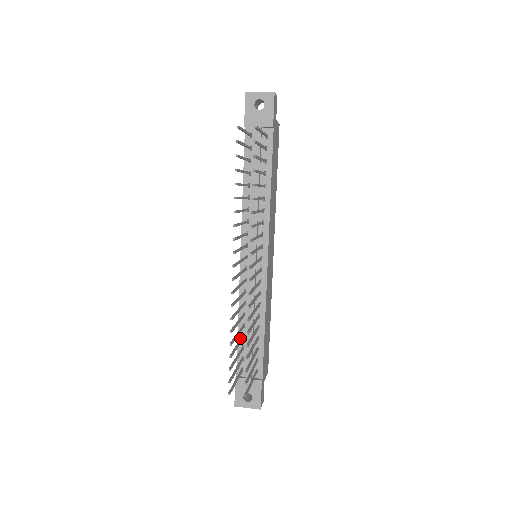
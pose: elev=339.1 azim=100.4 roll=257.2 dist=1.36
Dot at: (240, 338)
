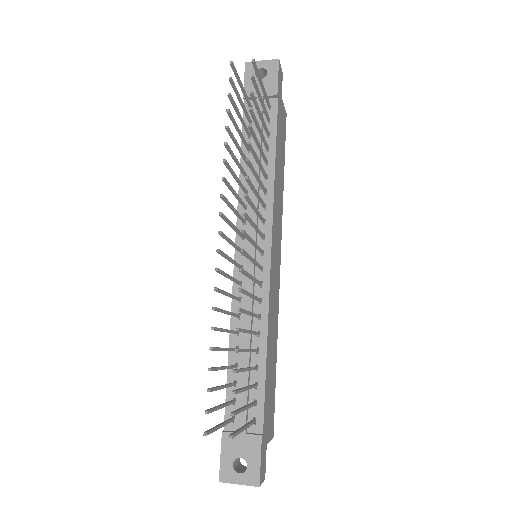
Dot at: (231, 369)
